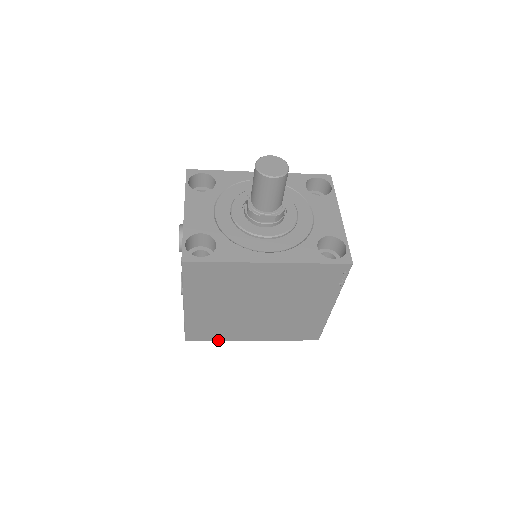
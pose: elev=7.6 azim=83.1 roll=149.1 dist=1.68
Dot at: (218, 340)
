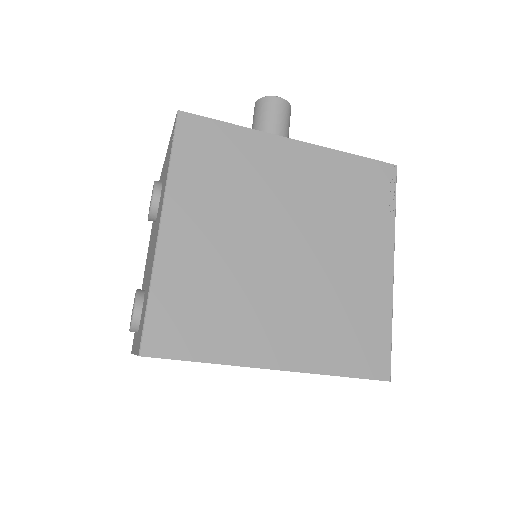
Dot at: (207, 360)
